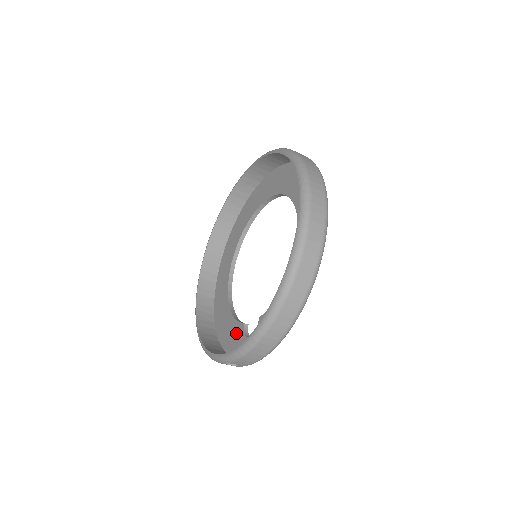
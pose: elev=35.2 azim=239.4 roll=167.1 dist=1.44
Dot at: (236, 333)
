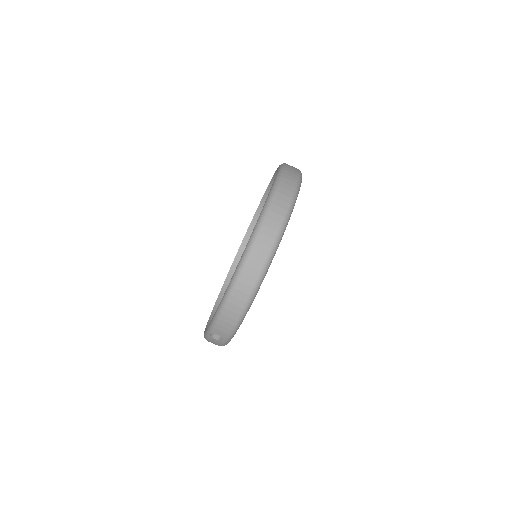
Dot at: occluded
